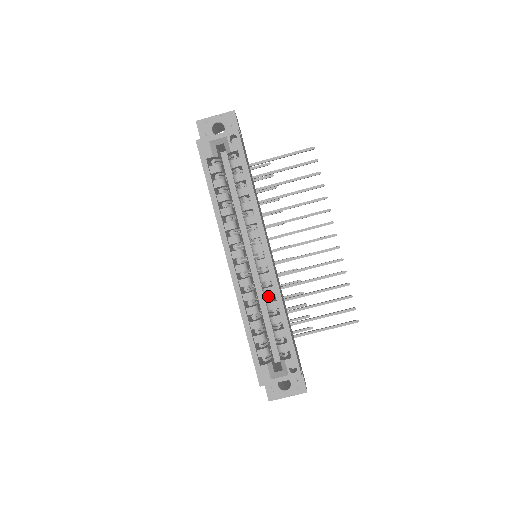
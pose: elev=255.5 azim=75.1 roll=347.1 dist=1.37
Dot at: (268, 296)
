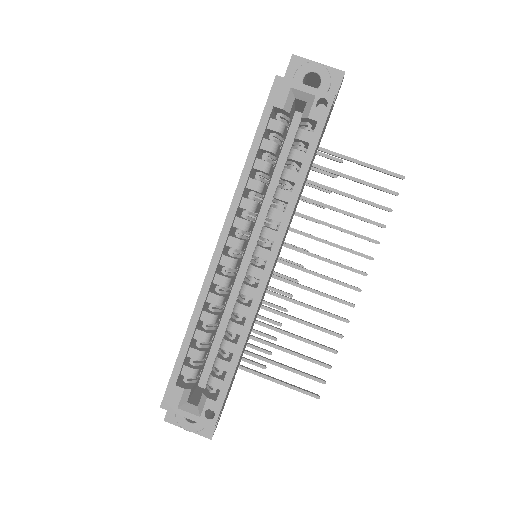
Dot at: (237, 313)
